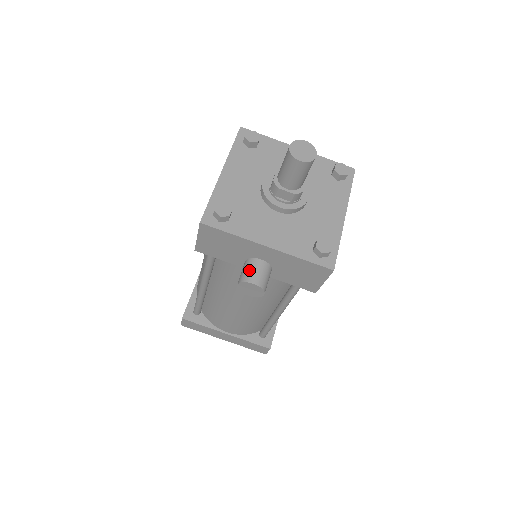
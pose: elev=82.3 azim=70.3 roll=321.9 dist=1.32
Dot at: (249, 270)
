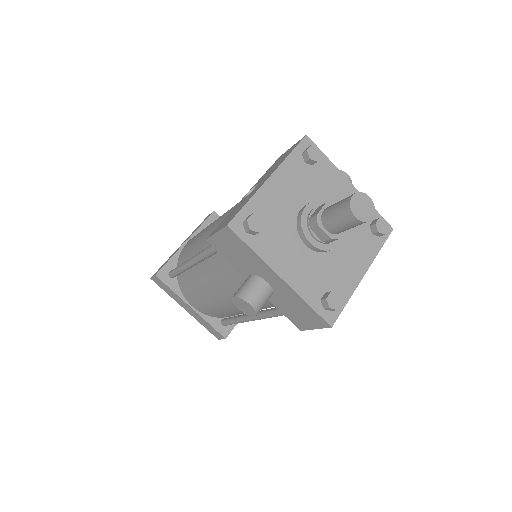
Dot at: (252, 288)
